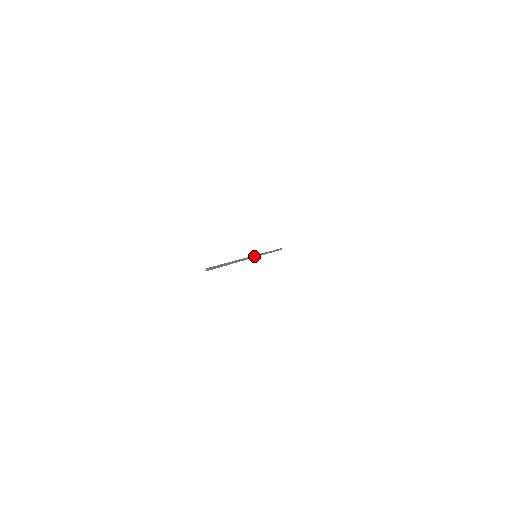
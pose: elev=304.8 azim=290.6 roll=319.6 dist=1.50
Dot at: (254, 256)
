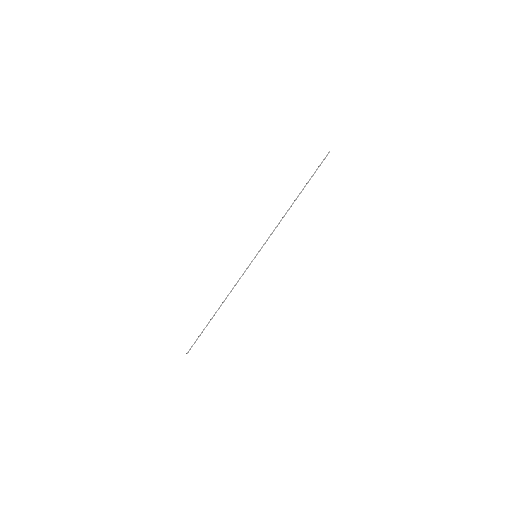
Dot at: occluded
